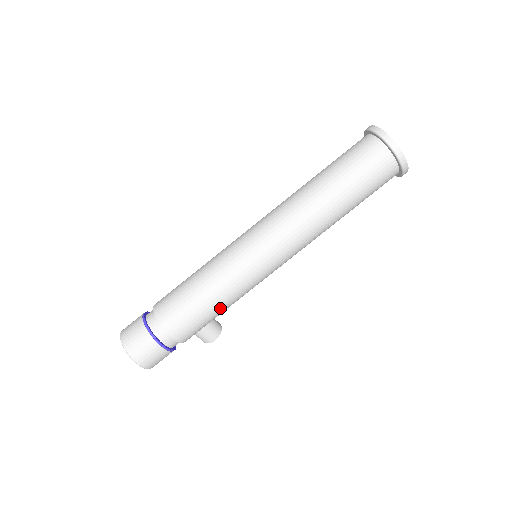
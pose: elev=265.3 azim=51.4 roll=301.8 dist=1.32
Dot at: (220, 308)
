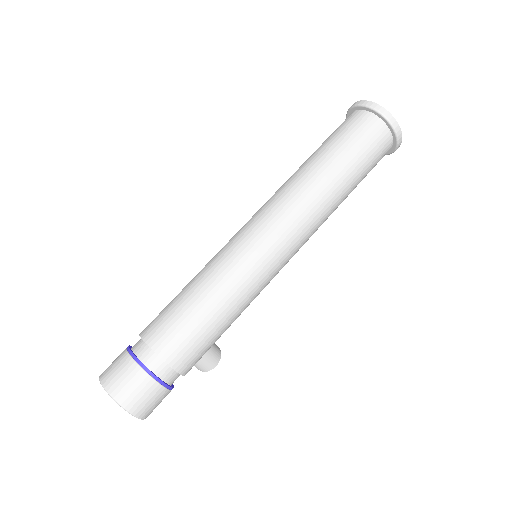
Dot at: (228, 323)
